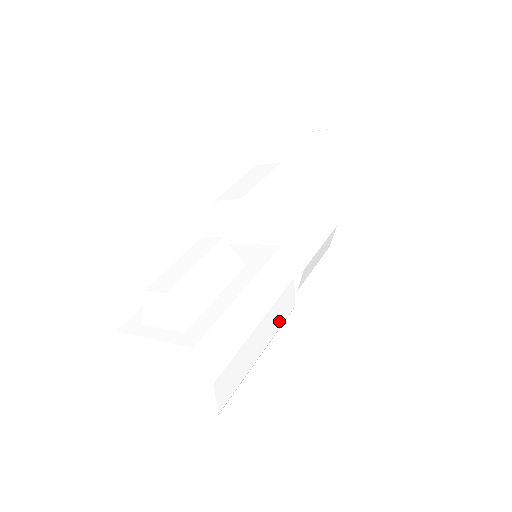
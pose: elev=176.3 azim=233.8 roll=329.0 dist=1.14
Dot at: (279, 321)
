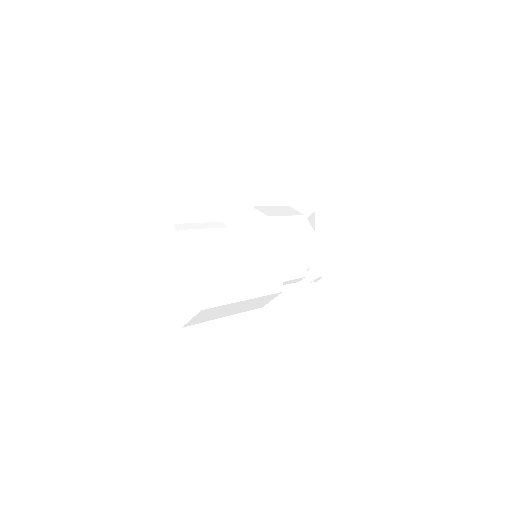
Dot at: (265, 272)
